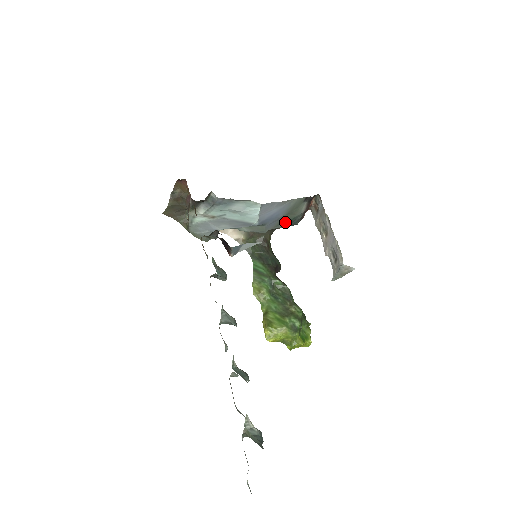
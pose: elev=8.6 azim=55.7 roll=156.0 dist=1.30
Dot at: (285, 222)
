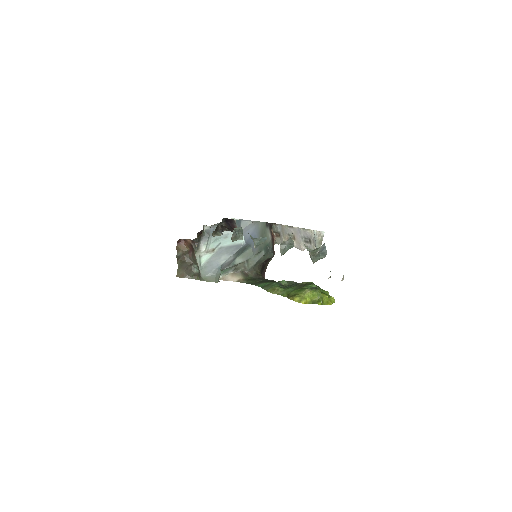
Dot at: (263, 248)
